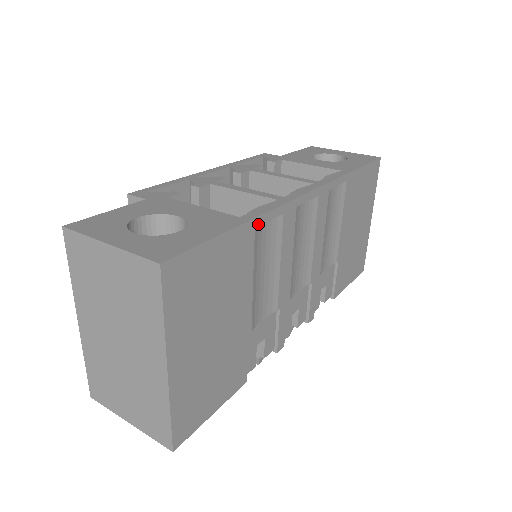
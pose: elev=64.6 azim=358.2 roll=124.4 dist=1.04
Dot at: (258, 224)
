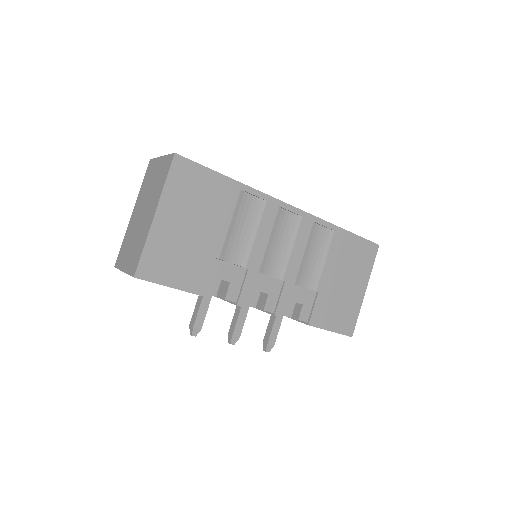
Dot at: (244, 189)
